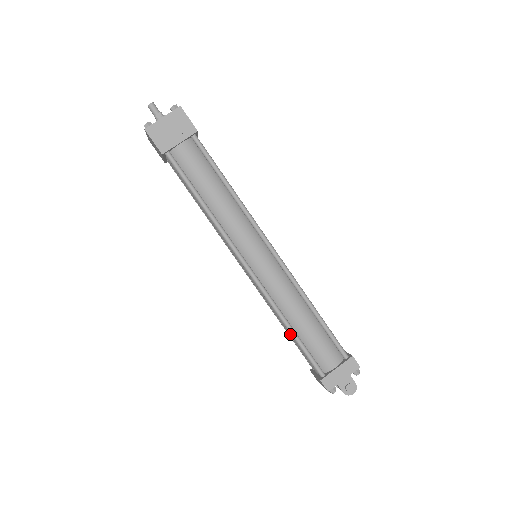
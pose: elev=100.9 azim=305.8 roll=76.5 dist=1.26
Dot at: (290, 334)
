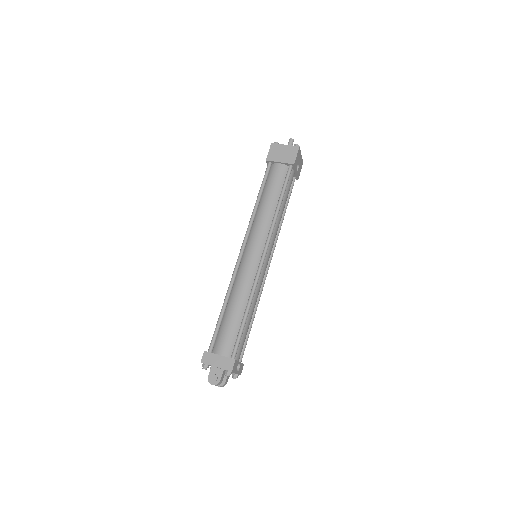
Dot at: occluded
